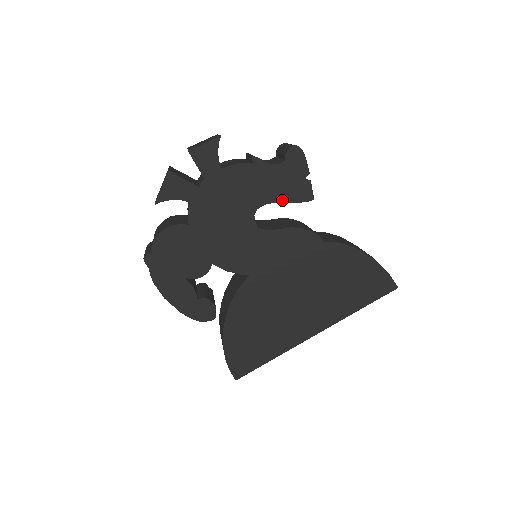
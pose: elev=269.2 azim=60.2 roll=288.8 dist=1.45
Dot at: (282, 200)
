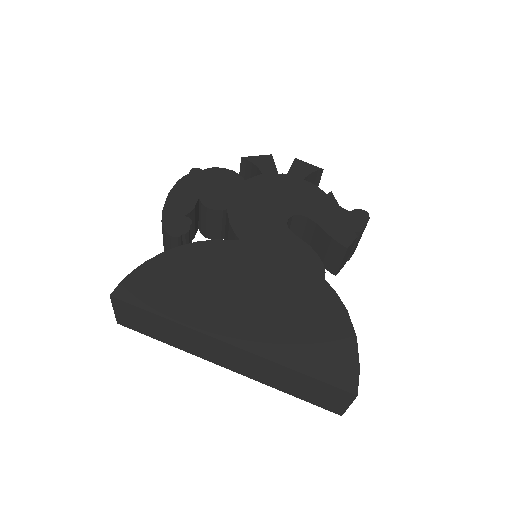
Dot at: (323, 227)
